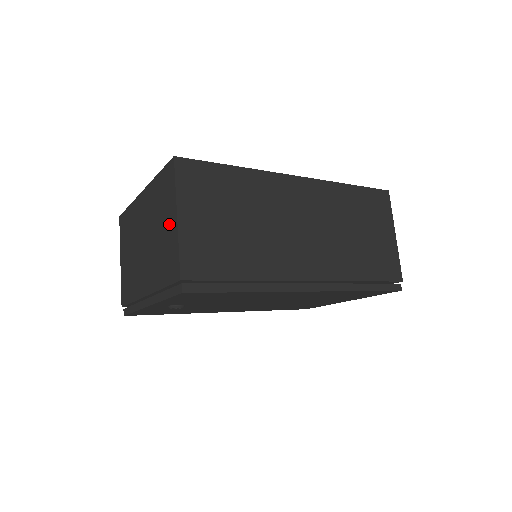
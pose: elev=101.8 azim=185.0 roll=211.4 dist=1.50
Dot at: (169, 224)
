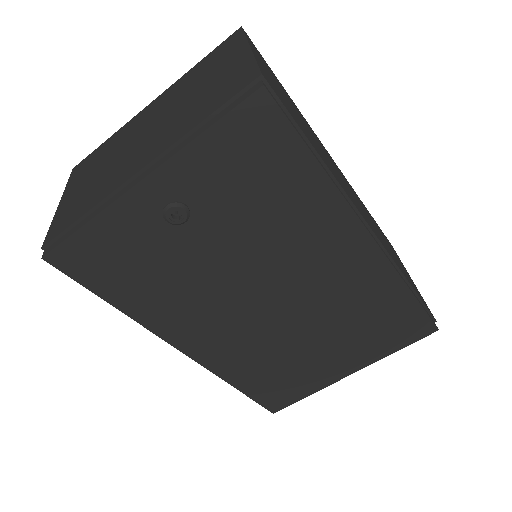
Dot at: (227, 65)
